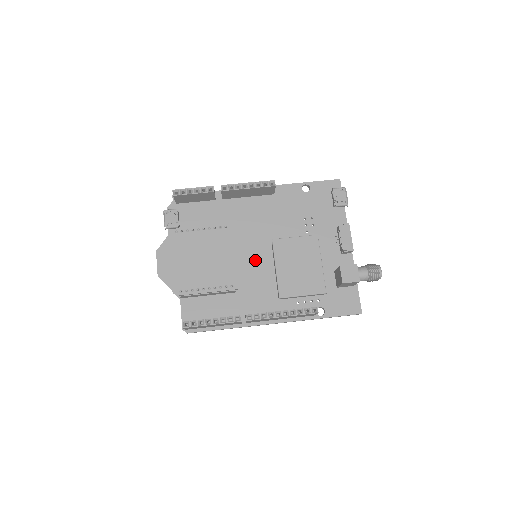
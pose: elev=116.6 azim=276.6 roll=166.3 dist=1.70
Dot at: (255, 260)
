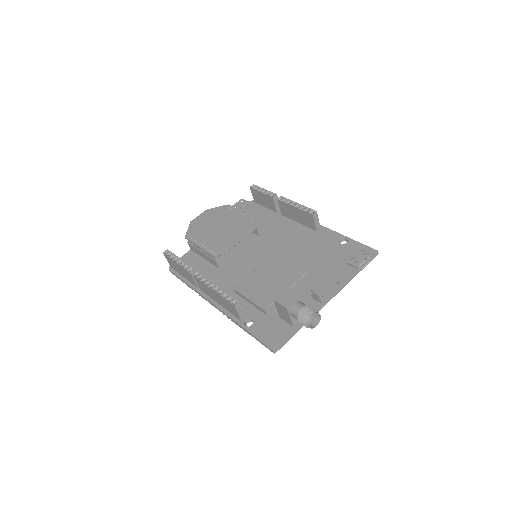
Dot at: (254, 260)
